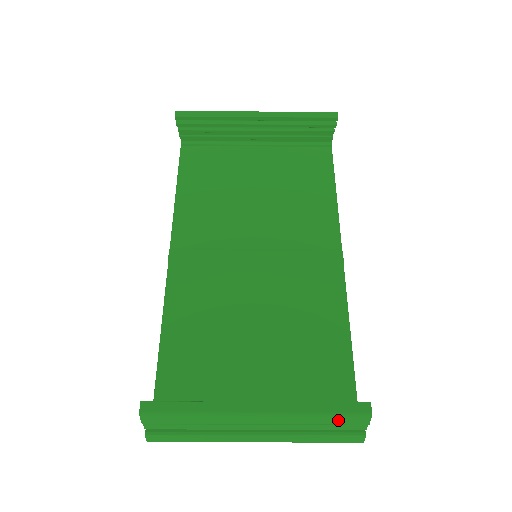
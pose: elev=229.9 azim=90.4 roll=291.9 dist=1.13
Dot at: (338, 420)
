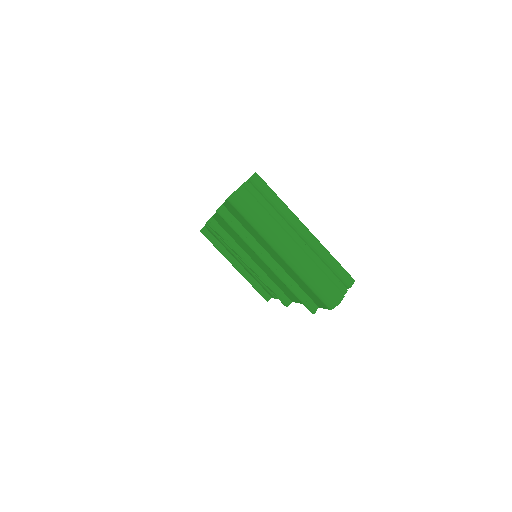
Dot at: (339, 269)
